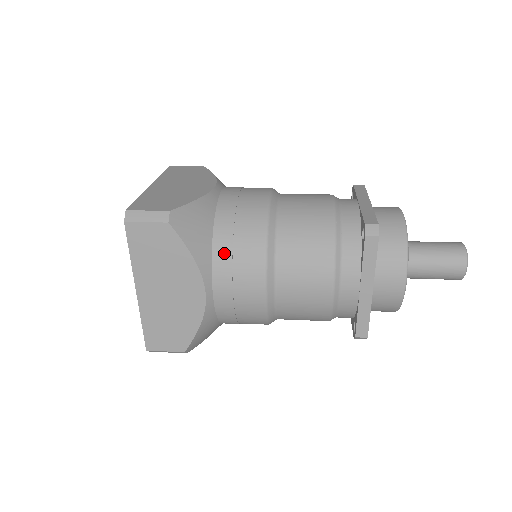
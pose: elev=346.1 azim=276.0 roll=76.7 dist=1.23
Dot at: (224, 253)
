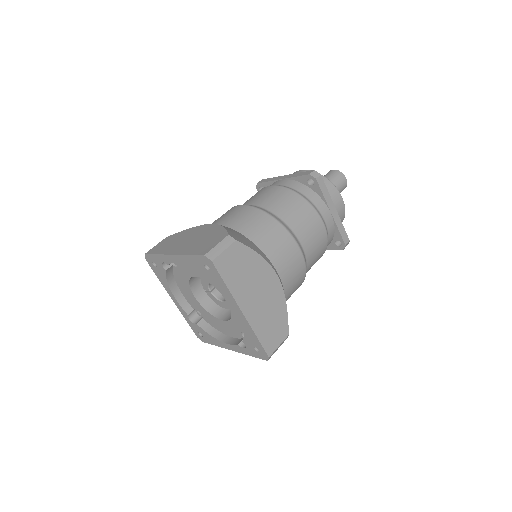
Dot at: (266, 244)
